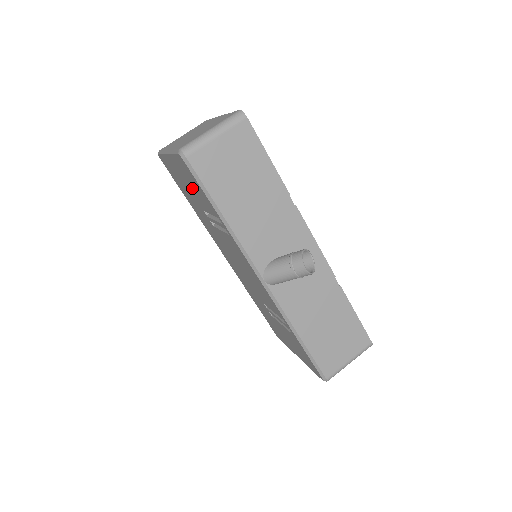
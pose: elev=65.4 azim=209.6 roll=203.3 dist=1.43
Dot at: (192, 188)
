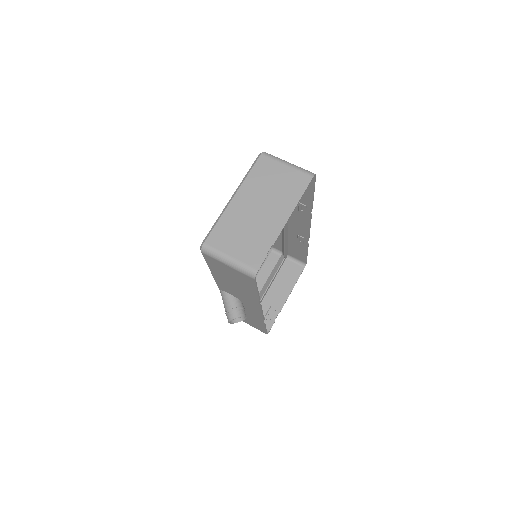
Dot at: occluded
